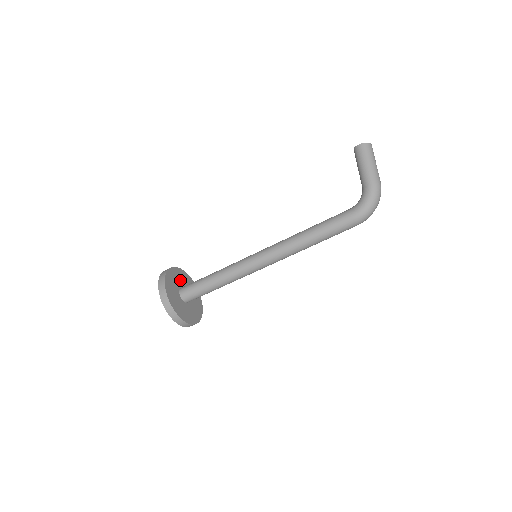
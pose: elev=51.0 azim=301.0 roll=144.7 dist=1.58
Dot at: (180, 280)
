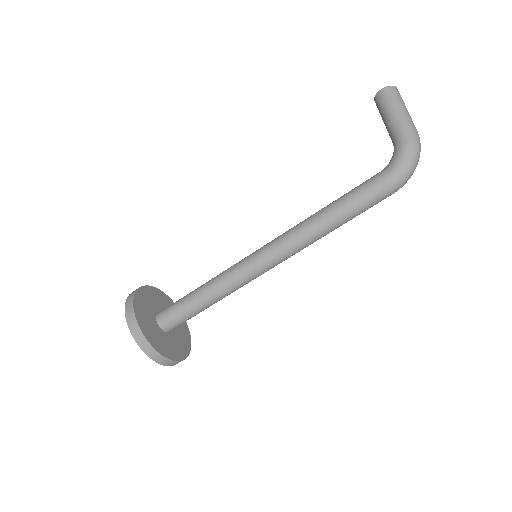
Dot at: (157, 303)
